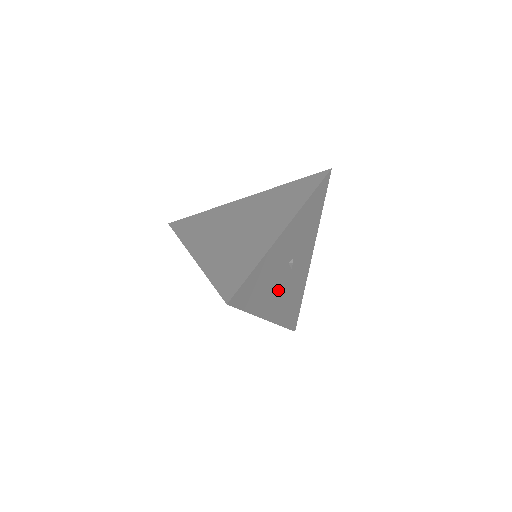
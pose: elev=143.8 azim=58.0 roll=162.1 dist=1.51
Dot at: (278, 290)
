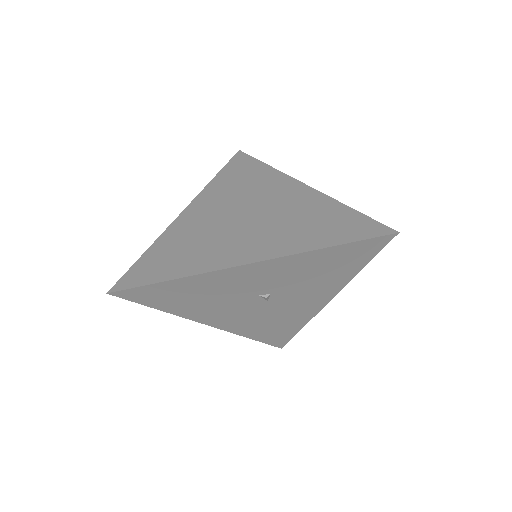
Dot at: (234, 310)
